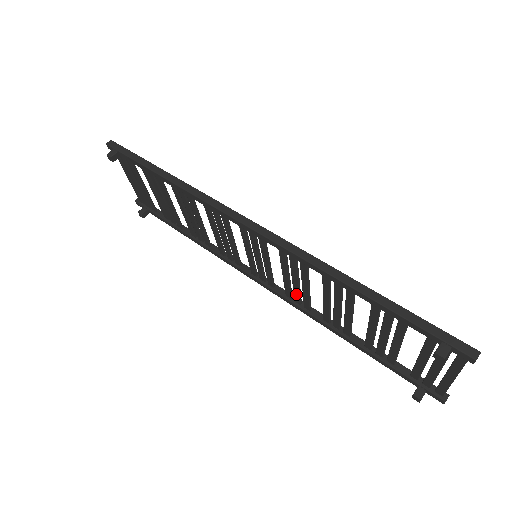
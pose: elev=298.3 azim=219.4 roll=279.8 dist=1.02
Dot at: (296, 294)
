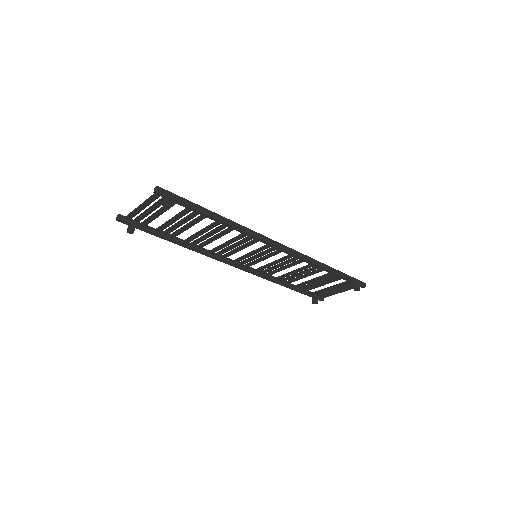
Dot at: (268, 271)
